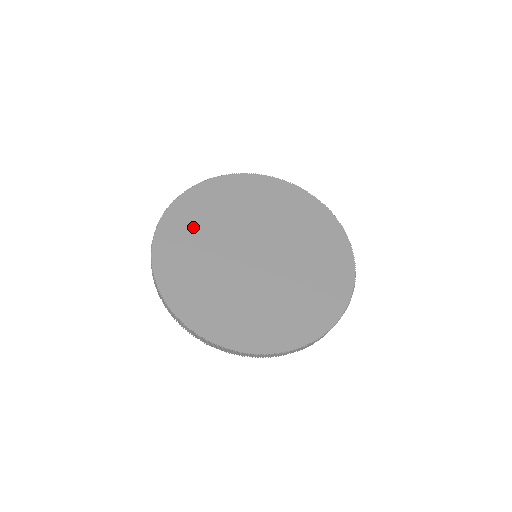
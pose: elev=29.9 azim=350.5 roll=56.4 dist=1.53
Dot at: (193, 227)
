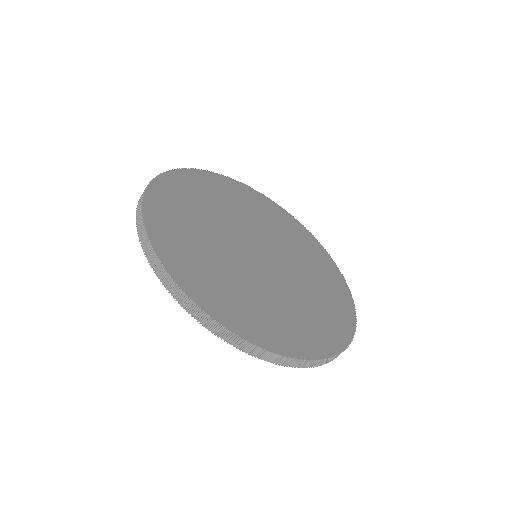
Dot at: (188, 205)
